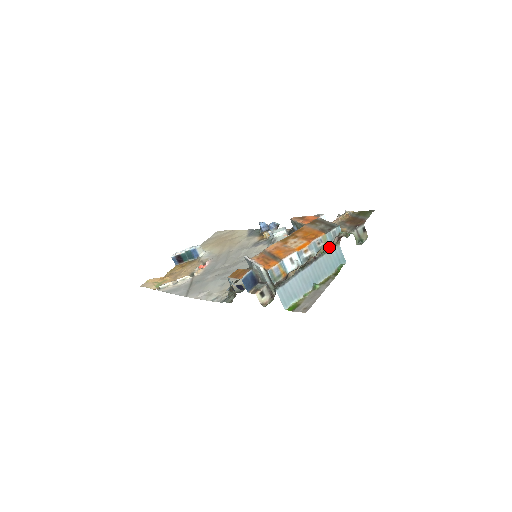
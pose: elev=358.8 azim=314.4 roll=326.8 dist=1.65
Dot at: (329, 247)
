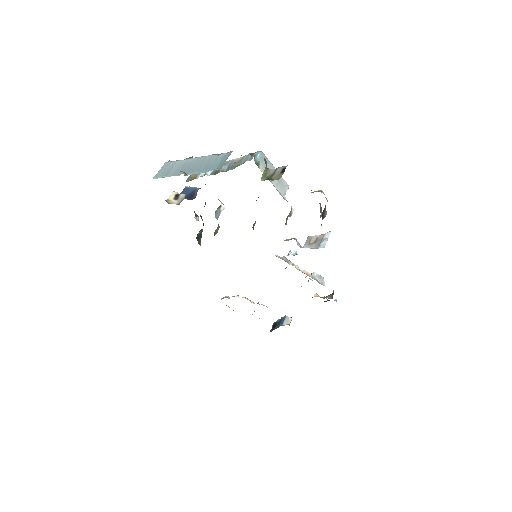
Dot at: occluded
